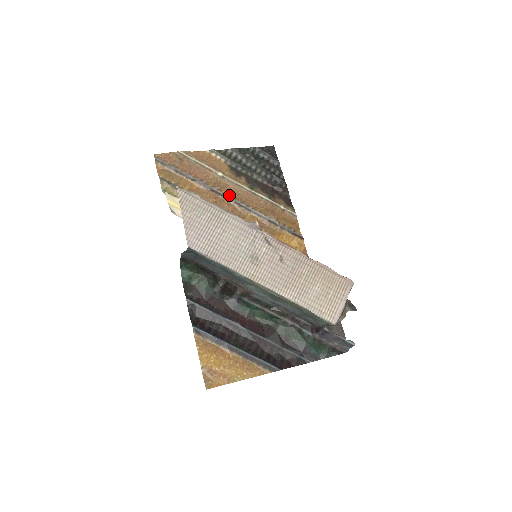
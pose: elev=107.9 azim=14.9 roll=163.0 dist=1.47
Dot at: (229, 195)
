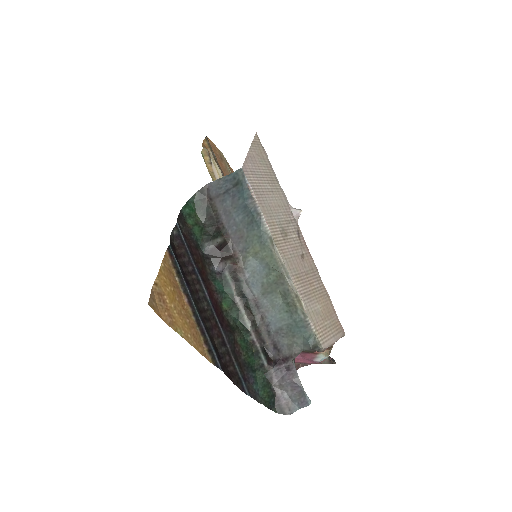
Dot at: occluded
